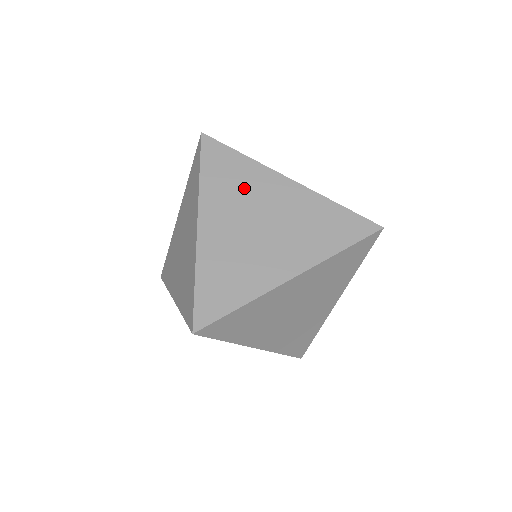
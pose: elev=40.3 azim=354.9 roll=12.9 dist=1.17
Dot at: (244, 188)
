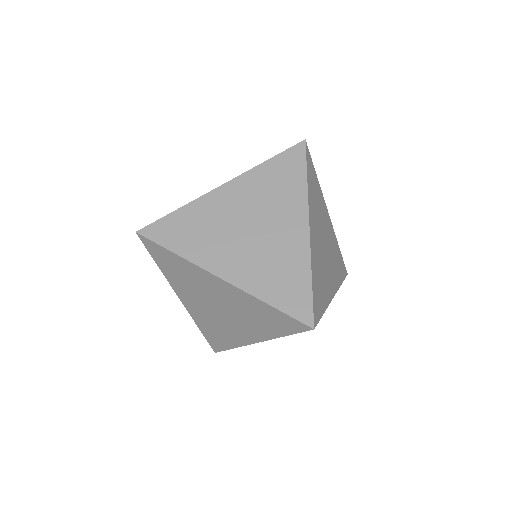
Dot at: (209, 224)
